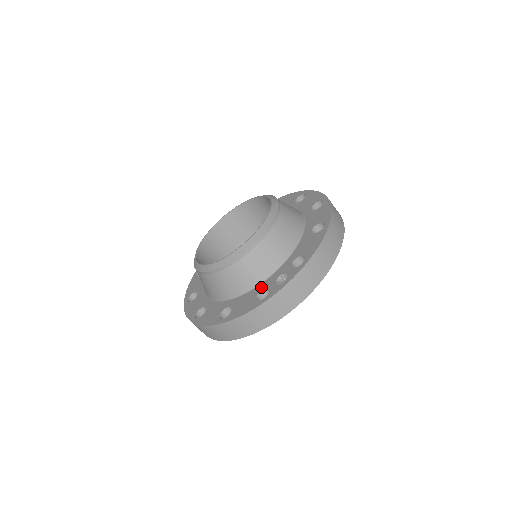
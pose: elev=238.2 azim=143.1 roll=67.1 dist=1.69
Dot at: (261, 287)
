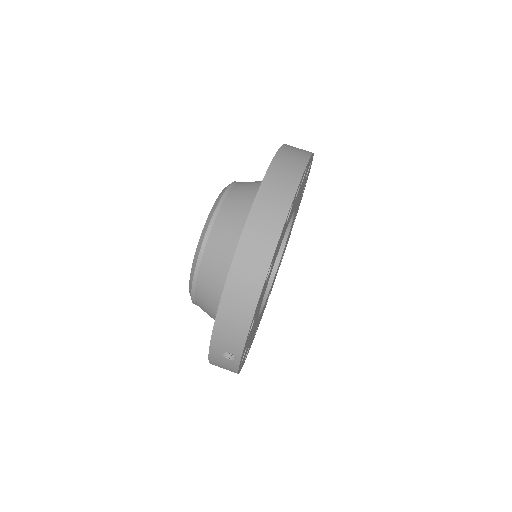
Dot at: occluded
